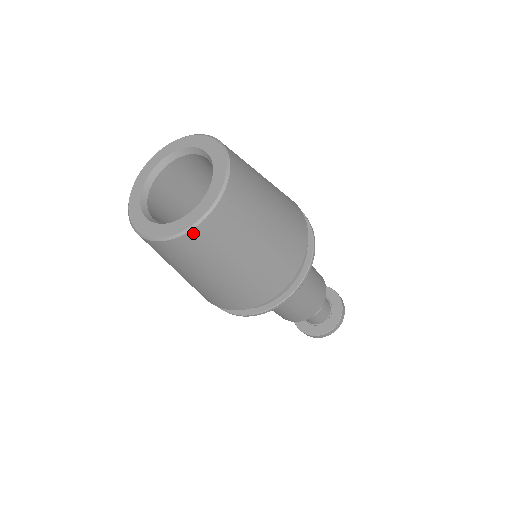
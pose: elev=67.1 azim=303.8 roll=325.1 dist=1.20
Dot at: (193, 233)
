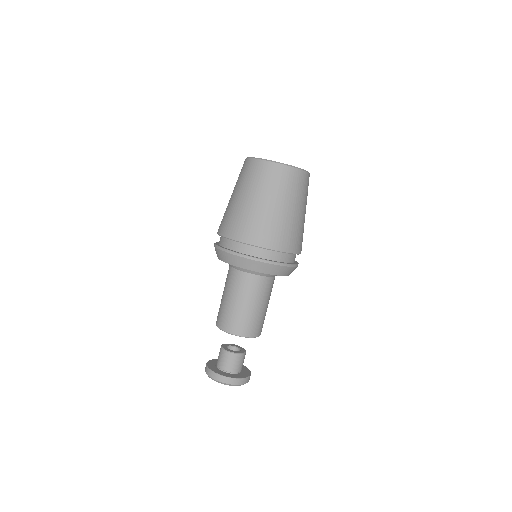
Dot at: (276, 165)
